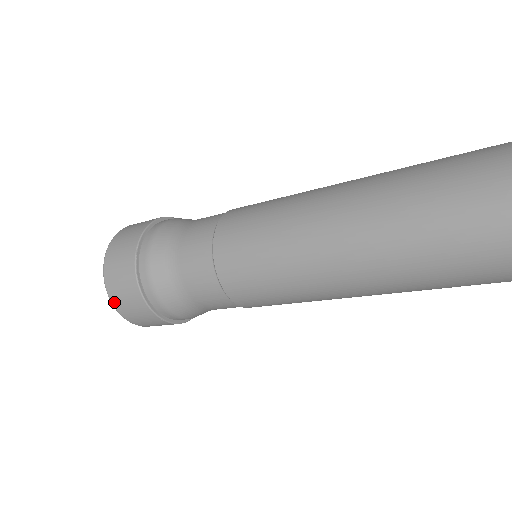
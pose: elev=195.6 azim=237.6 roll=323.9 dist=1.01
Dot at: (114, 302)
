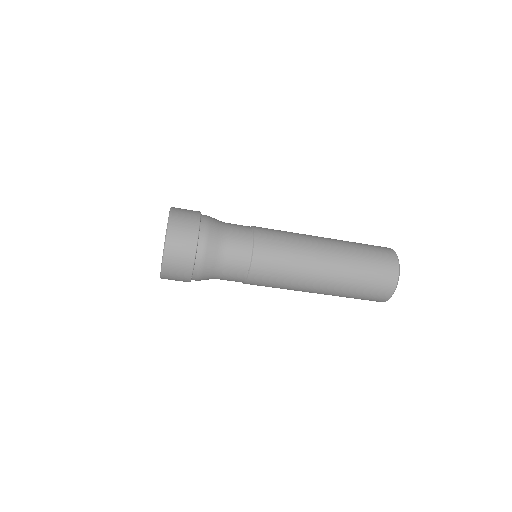
Dot at: (167, 253)
